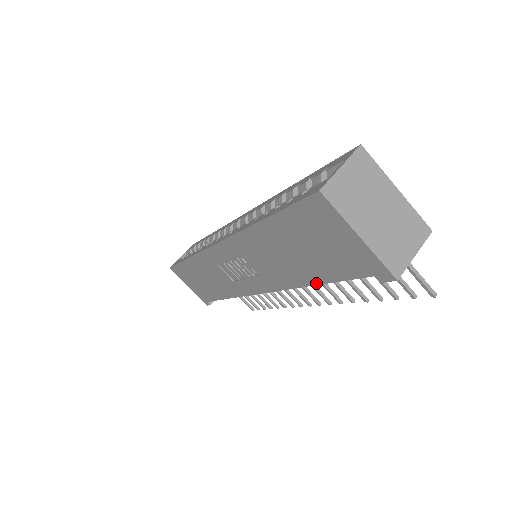
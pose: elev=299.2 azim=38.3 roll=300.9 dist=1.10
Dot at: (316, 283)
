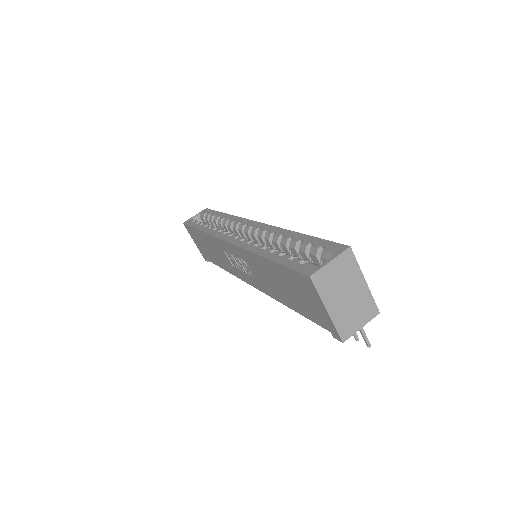
Dot at: (292, 309)
